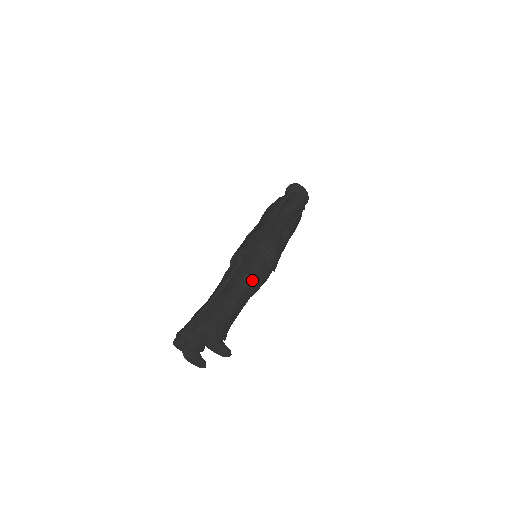
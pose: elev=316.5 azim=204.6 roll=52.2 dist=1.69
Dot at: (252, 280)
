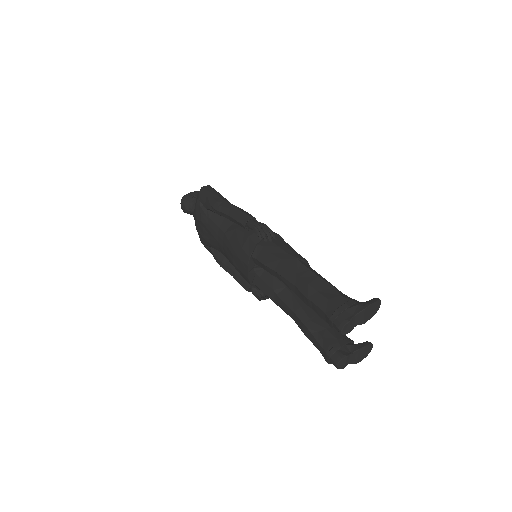
Dot at: (294, 257)
